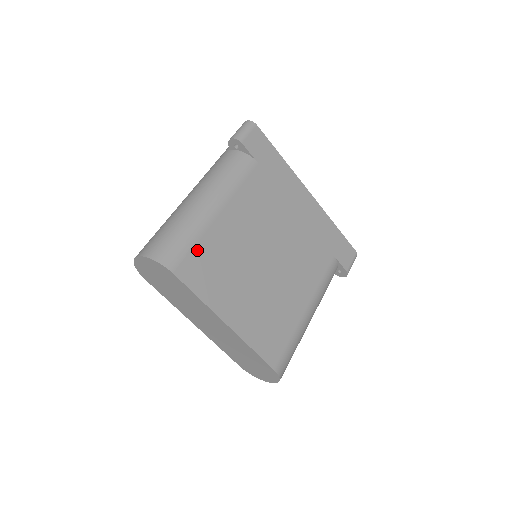
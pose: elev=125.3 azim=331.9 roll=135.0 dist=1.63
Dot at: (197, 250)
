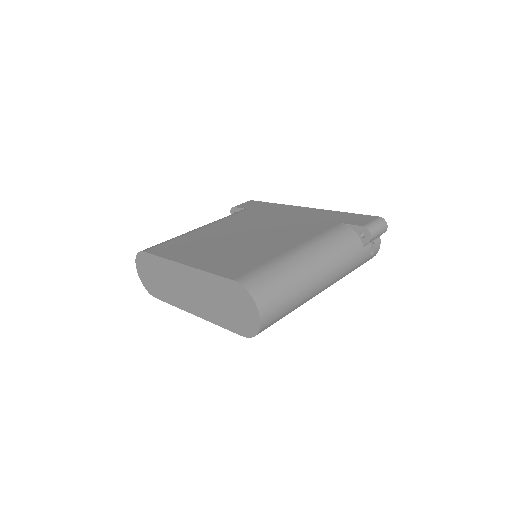
Dot at: (171, 242)
